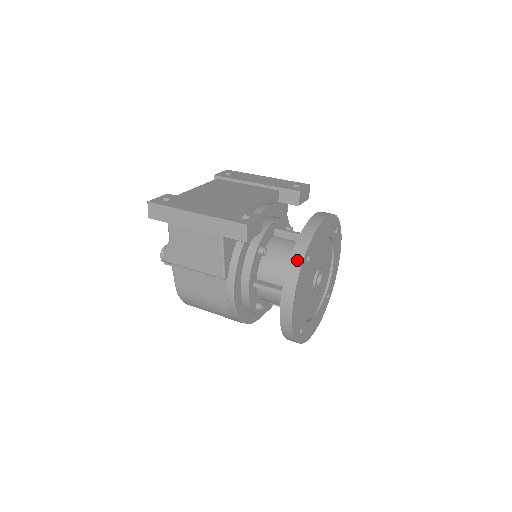
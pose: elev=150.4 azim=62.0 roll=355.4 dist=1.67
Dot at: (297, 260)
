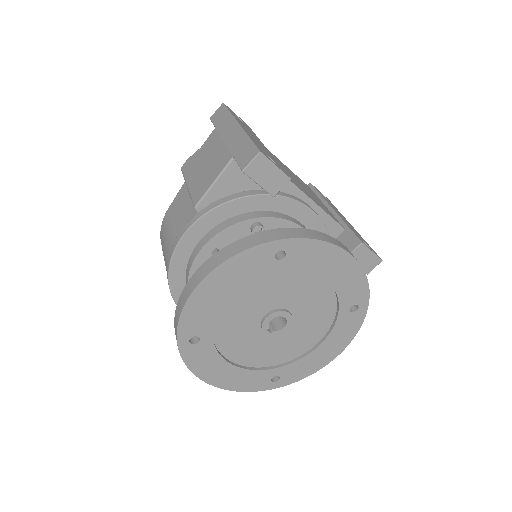
Dot at: (266, 237)
